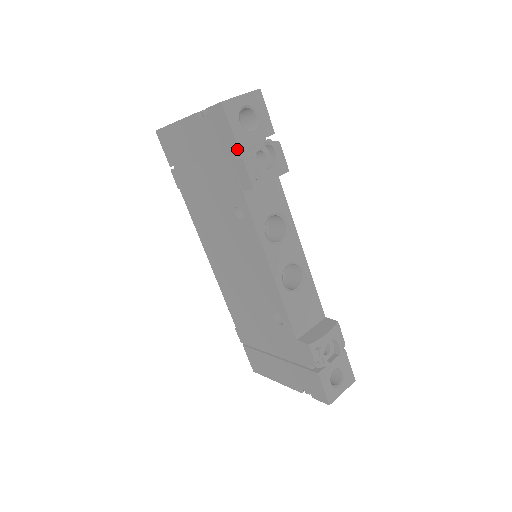
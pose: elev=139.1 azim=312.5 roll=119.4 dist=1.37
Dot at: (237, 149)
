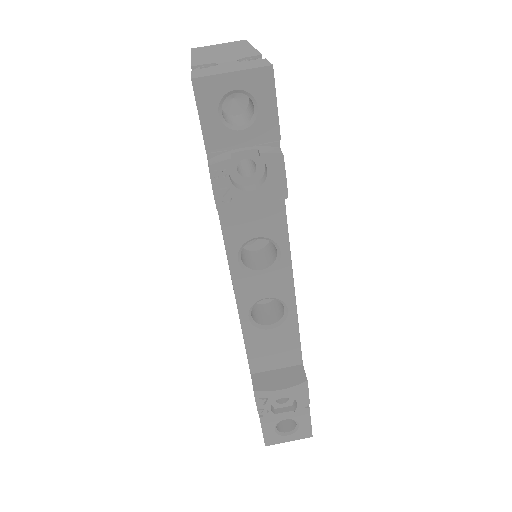
Dot at: (206, 152)
